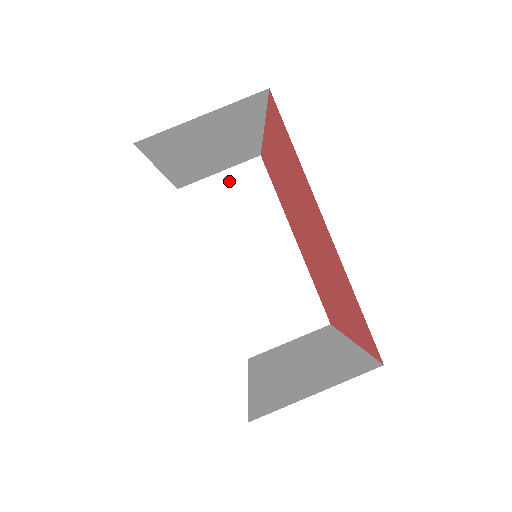
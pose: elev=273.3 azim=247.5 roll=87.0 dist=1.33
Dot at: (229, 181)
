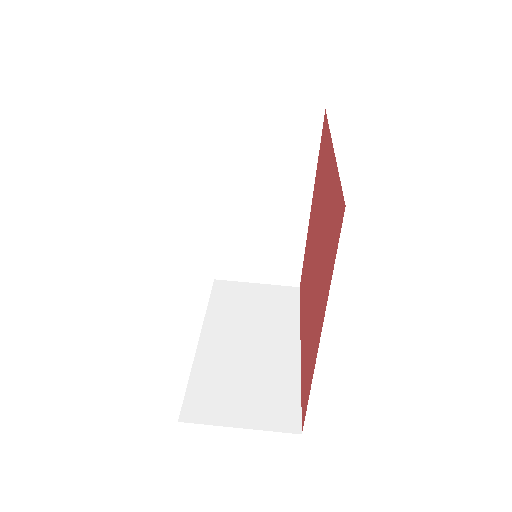
Dot at: (276, 119)
